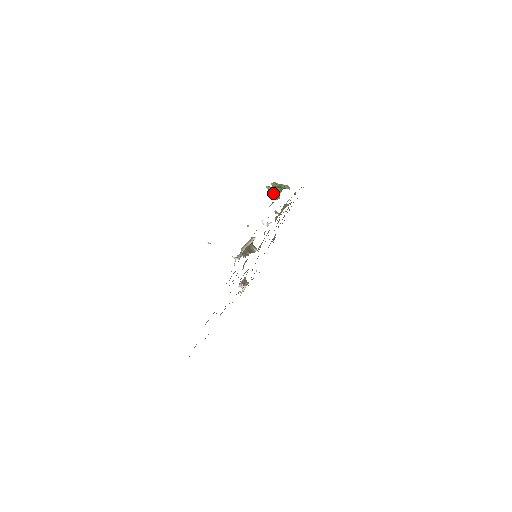
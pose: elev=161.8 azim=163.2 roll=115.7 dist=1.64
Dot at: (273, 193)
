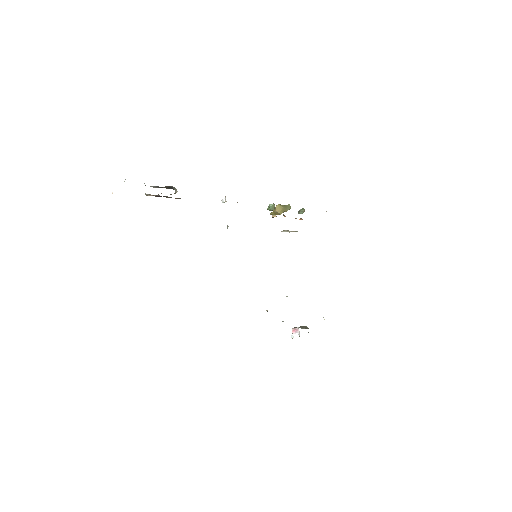
Dot at: (275, 212)
